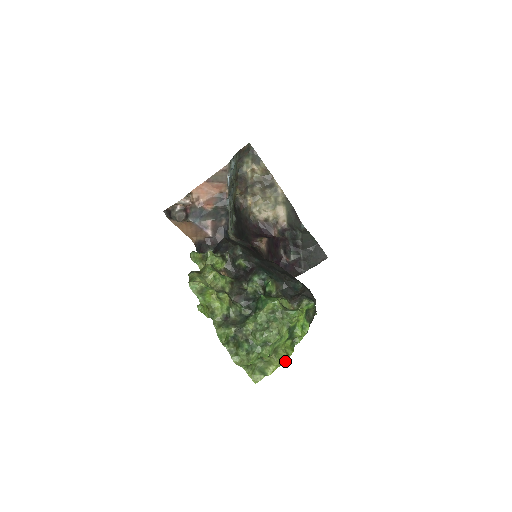
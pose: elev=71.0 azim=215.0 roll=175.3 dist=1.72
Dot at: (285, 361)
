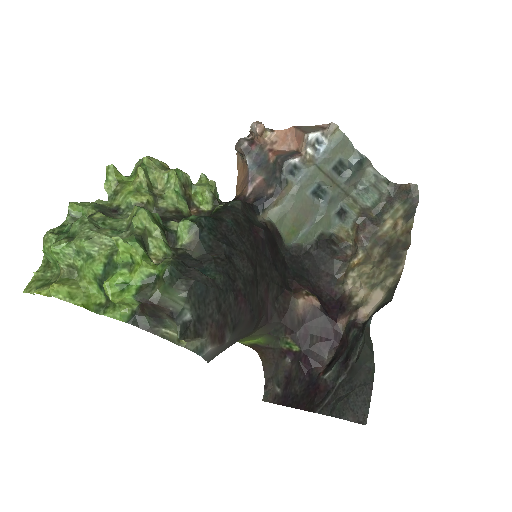
Dot at: (58, 295)
